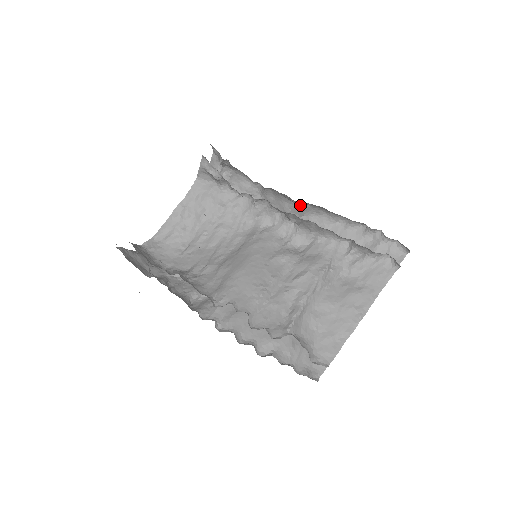
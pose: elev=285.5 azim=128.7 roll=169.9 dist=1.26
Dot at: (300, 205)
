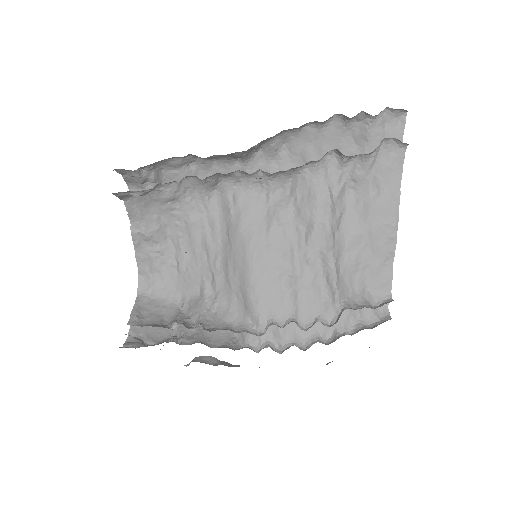
Dot at: (252, 147)
